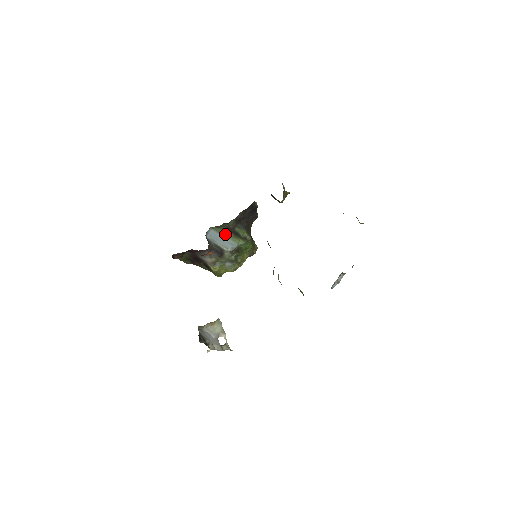
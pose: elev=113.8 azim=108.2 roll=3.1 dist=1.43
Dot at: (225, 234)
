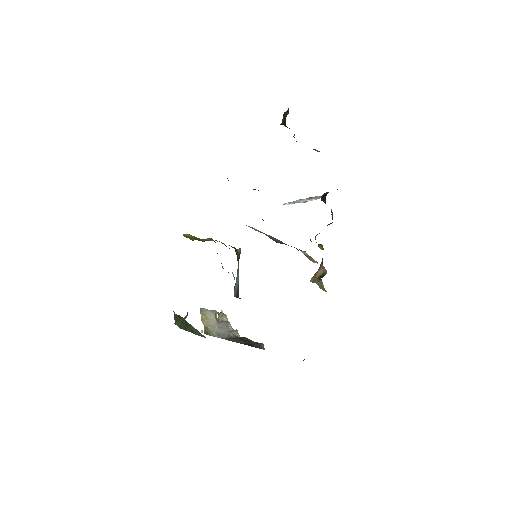
Dot at: occluded
